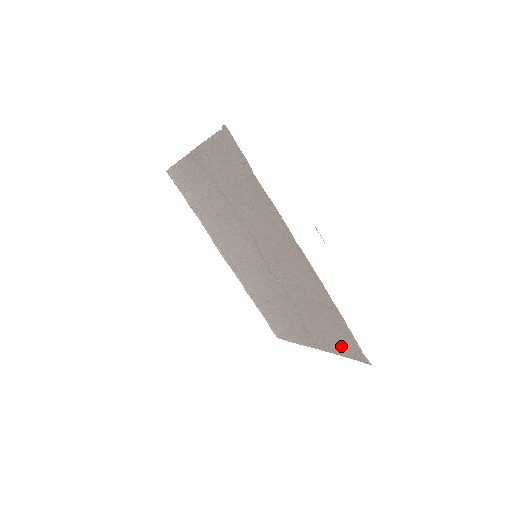
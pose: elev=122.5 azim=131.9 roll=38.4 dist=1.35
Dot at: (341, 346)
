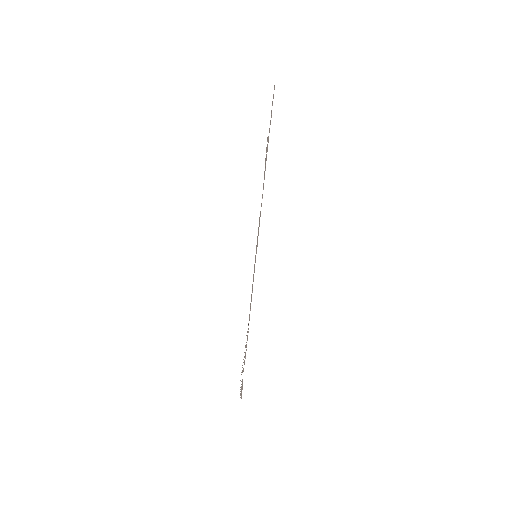
Dot at: occluded
